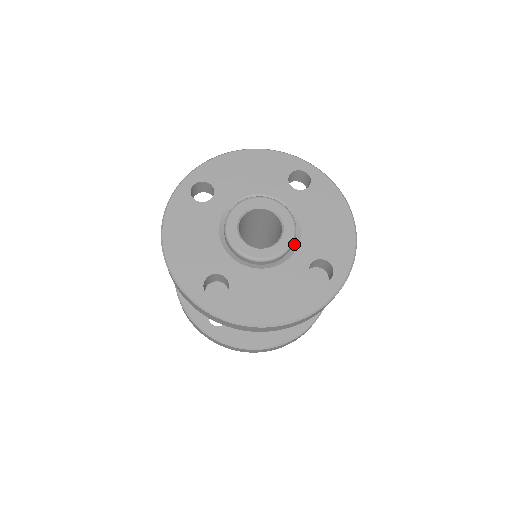
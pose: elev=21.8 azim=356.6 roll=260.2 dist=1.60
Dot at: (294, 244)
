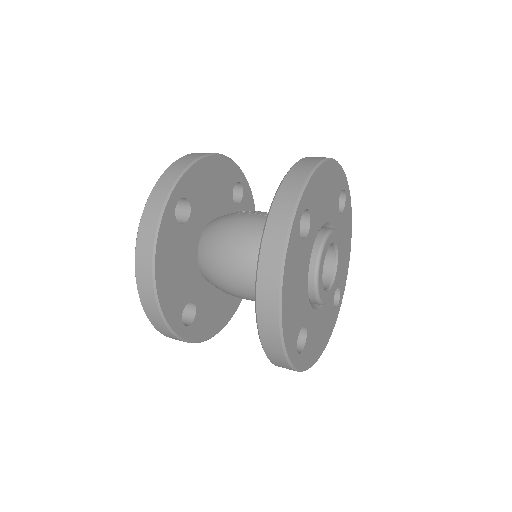
Dot at: occluded
